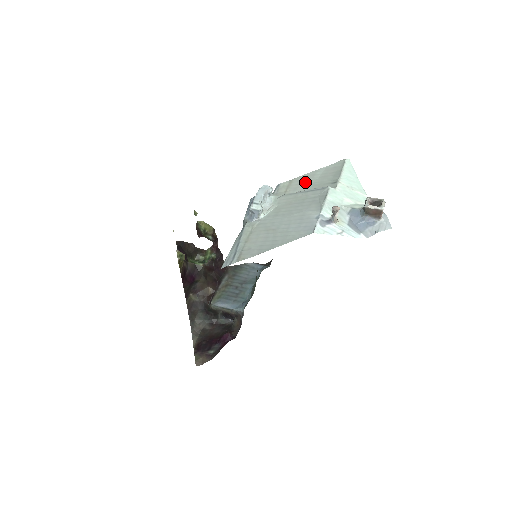
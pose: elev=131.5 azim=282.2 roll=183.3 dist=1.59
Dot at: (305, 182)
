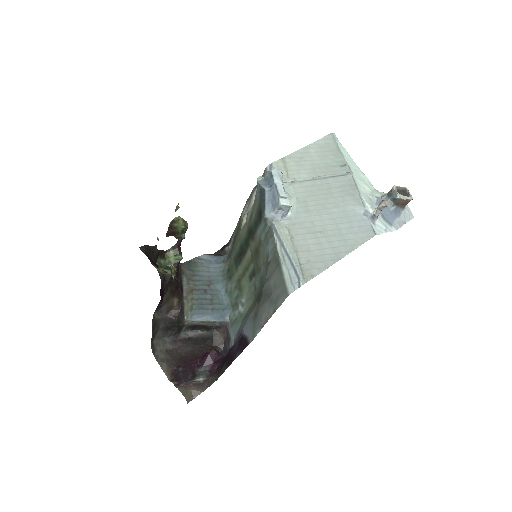
Dot at: (304, 162)
